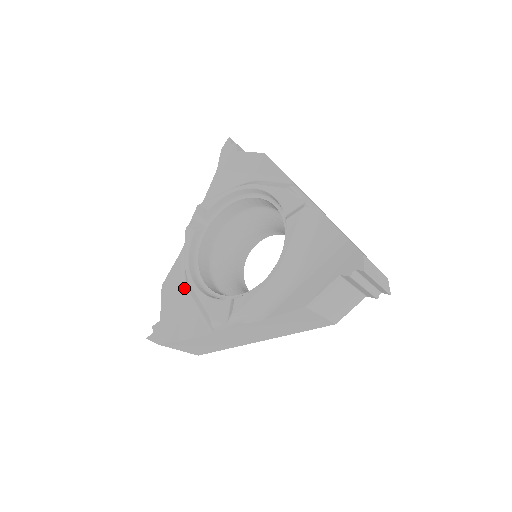
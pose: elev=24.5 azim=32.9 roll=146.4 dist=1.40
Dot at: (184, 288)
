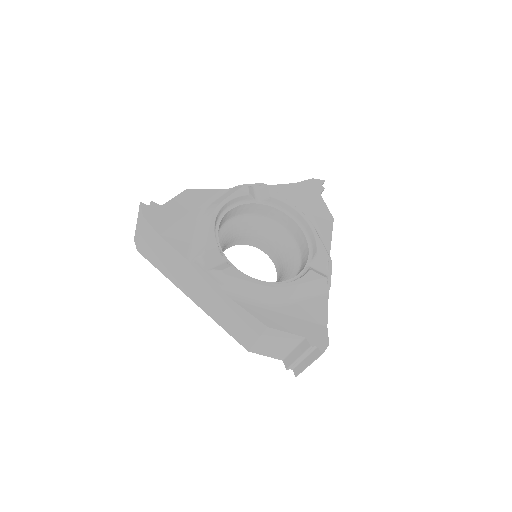
Dot at: (199, 211)
